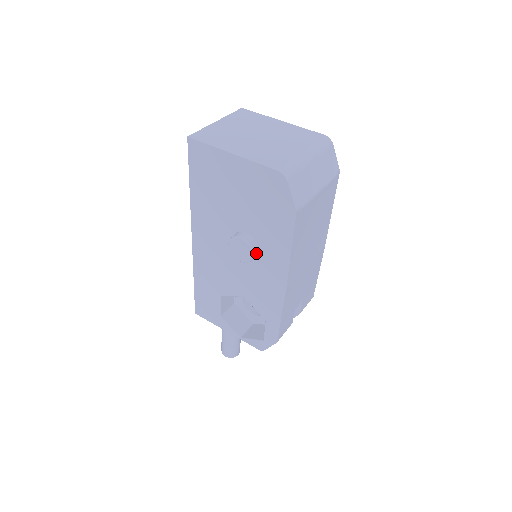
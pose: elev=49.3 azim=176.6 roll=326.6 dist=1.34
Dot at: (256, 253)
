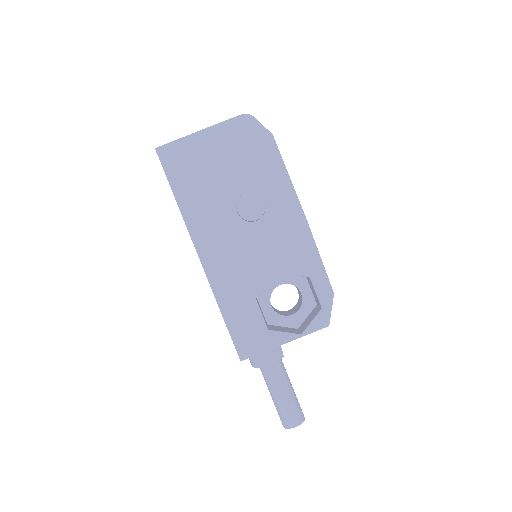
Dot at: (264, 202)
